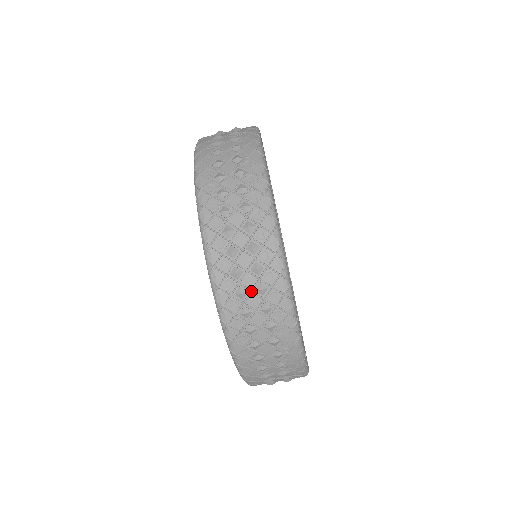
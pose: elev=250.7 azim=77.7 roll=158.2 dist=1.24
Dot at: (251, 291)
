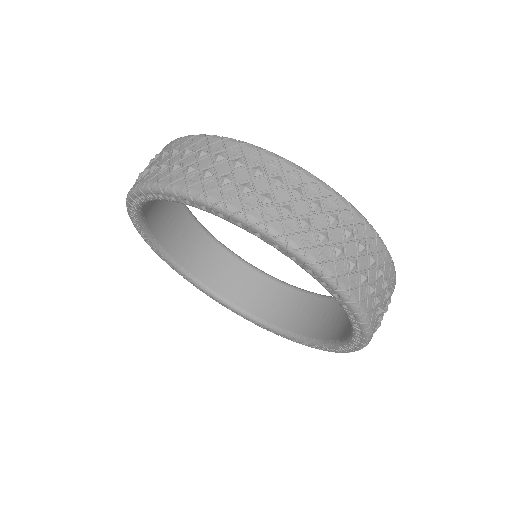
Dot at: (160, 161)
